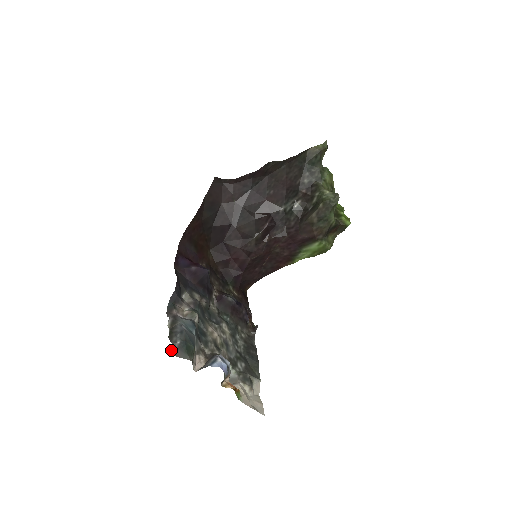
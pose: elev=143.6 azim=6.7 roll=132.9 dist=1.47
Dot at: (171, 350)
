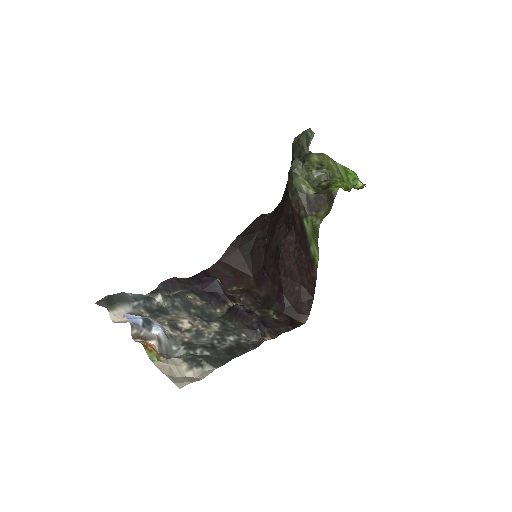
Dot at: (98, 301)
